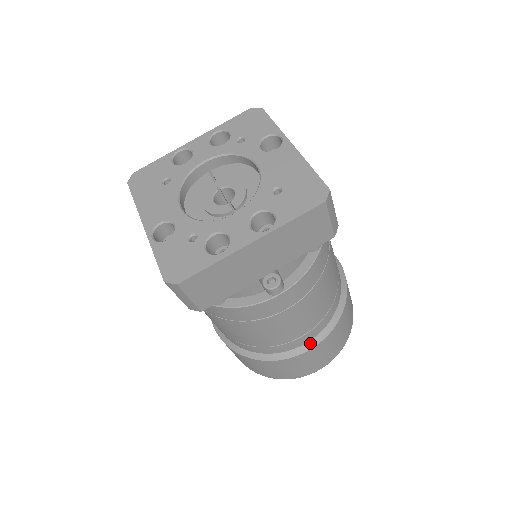
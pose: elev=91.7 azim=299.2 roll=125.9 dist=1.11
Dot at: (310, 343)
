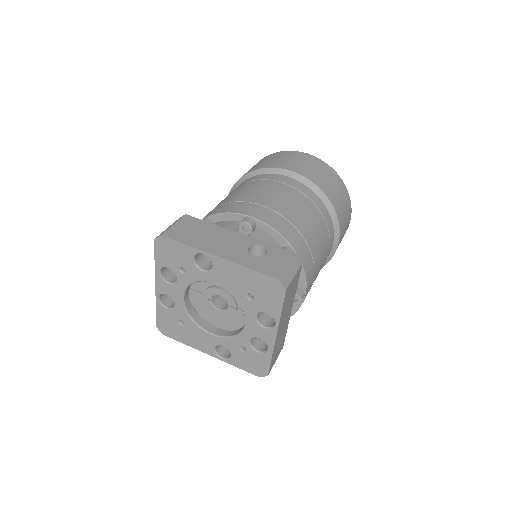
Dot at: (335, 243)
